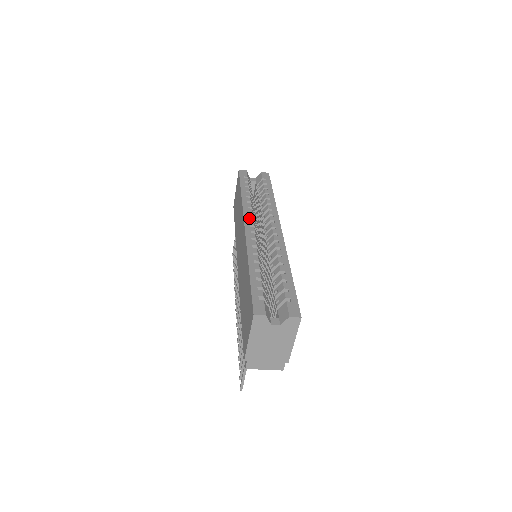
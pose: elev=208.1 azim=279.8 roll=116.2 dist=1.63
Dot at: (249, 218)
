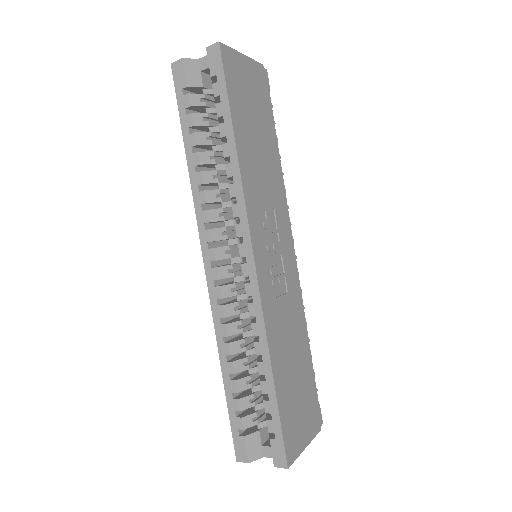
Dot at: (207, 242)
